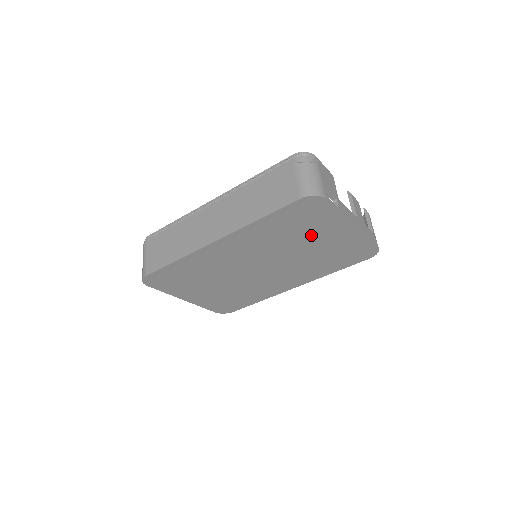
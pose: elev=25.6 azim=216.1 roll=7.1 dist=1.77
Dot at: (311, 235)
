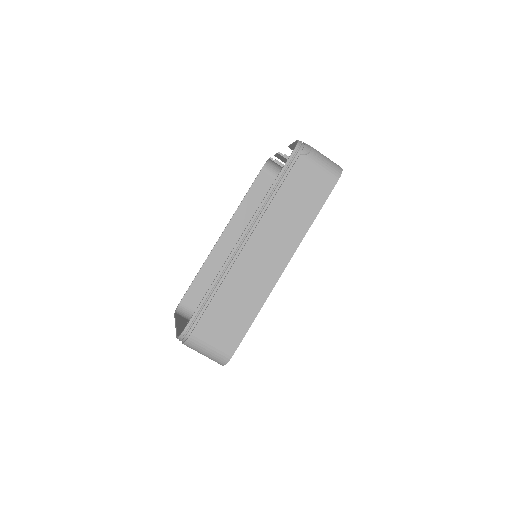
Dot at: occluded
